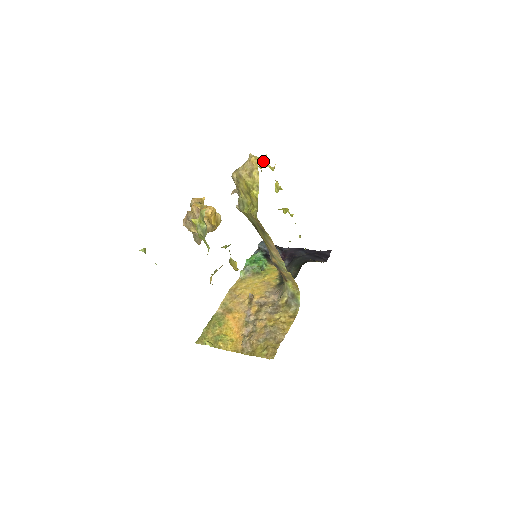
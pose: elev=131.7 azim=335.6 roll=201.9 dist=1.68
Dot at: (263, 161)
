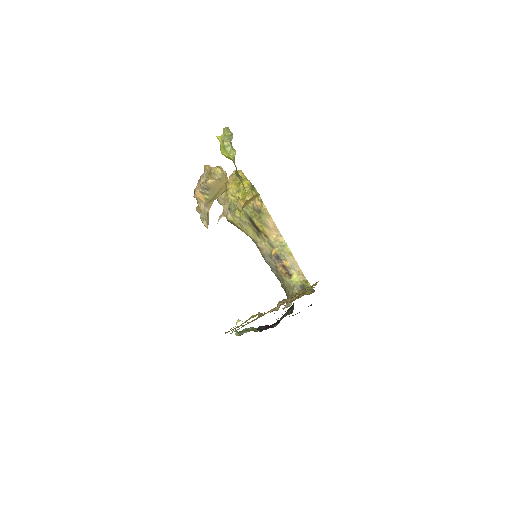
Dot at: occluded
